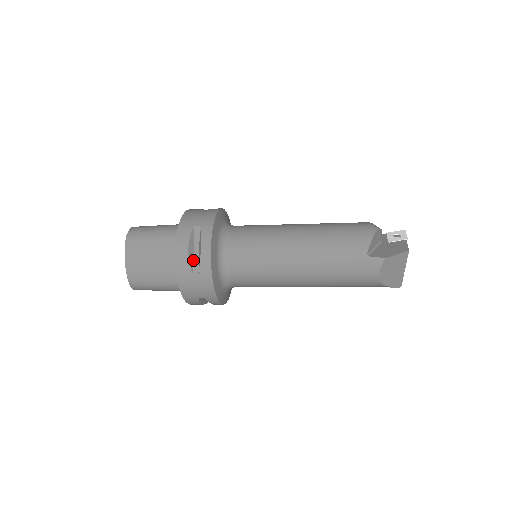
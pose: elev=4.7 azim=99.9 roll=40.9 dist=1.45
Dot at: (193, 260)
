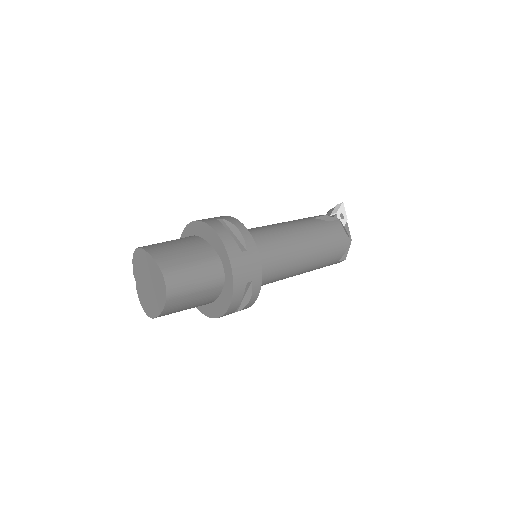
Dot at: occluded
